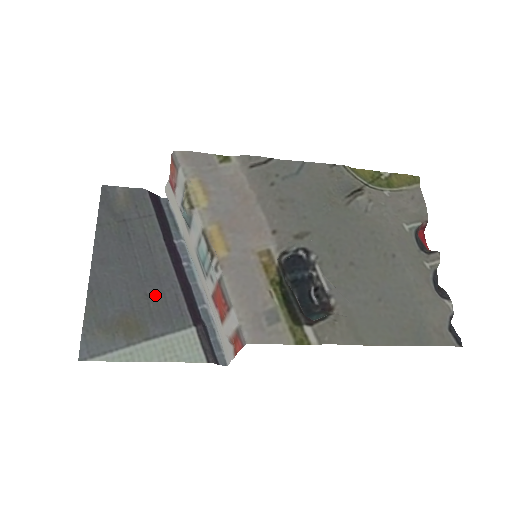
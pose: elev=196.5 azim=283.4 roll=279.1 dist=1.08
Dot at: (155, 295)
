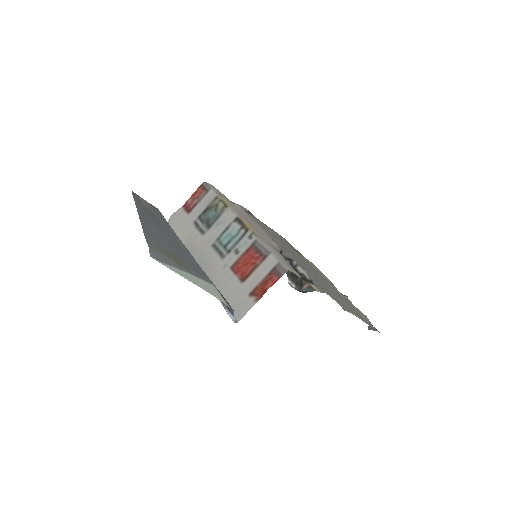
Dot at: (185, 257)
